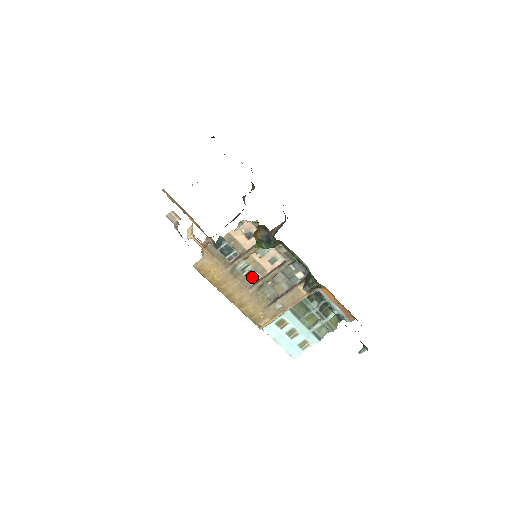
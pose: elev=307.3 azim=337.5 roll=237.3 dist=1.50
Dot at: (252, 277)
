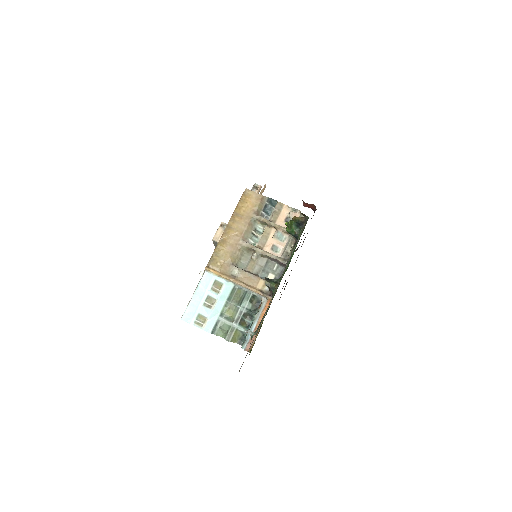
Dot at: (252, 240)
